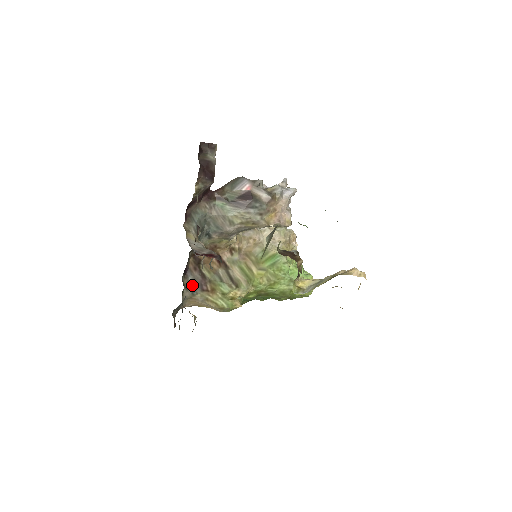
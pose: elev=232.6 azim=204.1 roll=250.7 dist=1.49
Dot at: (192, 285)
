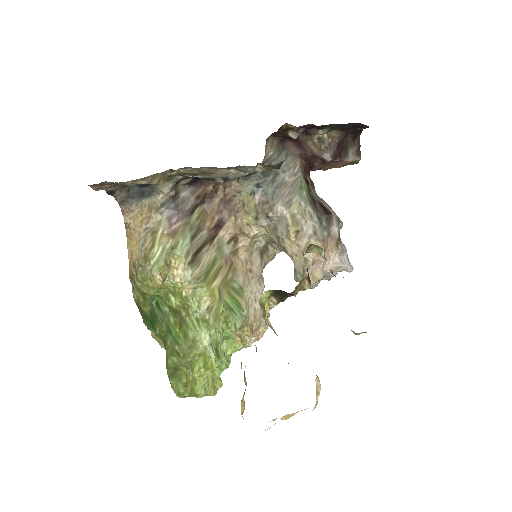
Dot at: (176, 199)
